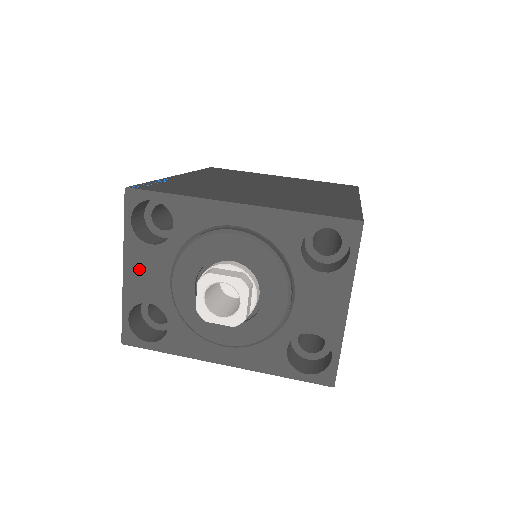
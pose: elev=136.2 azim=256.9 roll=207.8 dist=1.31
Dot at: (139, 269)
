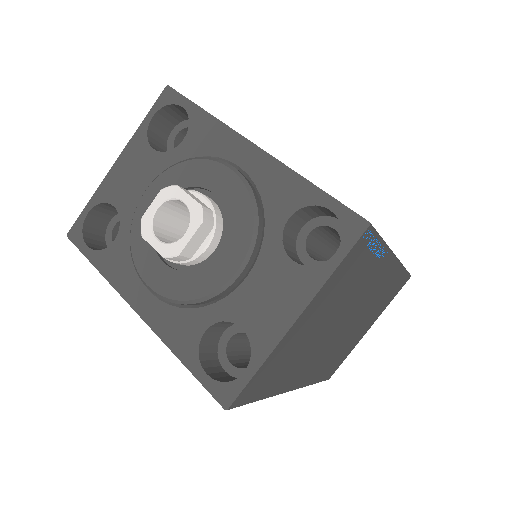
Dot at: (128, 168)
